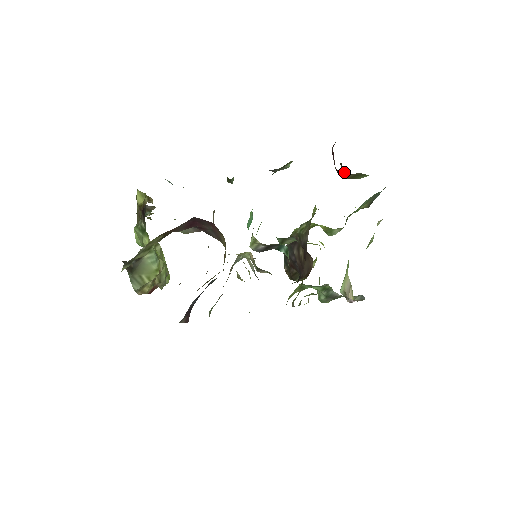
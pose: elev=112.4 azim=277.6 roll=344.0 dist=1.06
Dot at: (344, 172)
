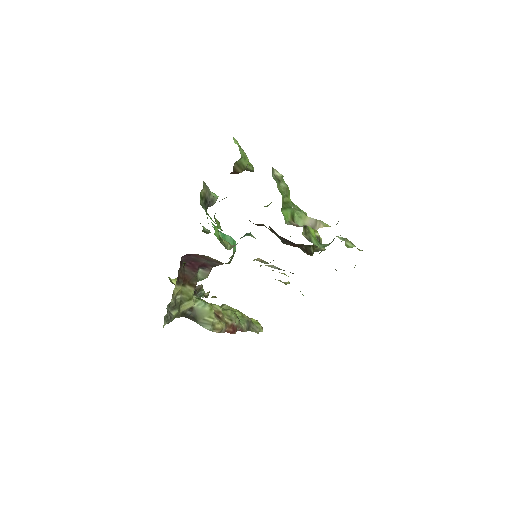
Dot at: occluded
